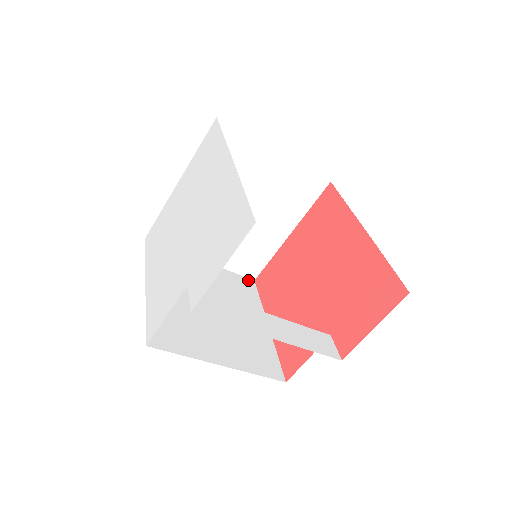
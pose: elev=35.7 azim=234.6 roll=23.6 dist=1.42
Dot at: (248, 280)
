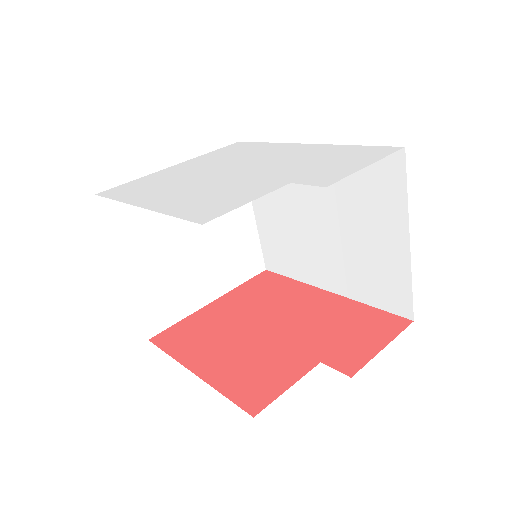
Dot at: (147, 332)
